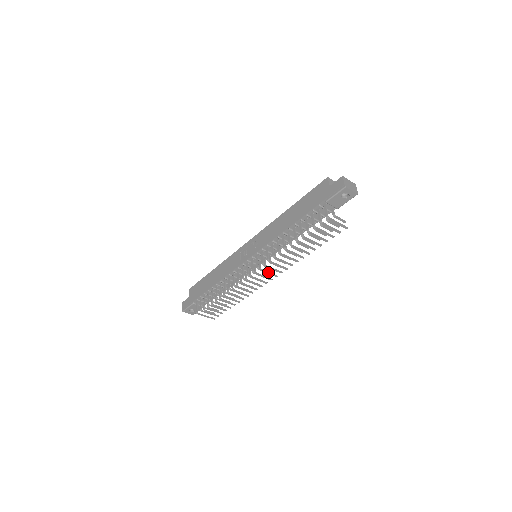
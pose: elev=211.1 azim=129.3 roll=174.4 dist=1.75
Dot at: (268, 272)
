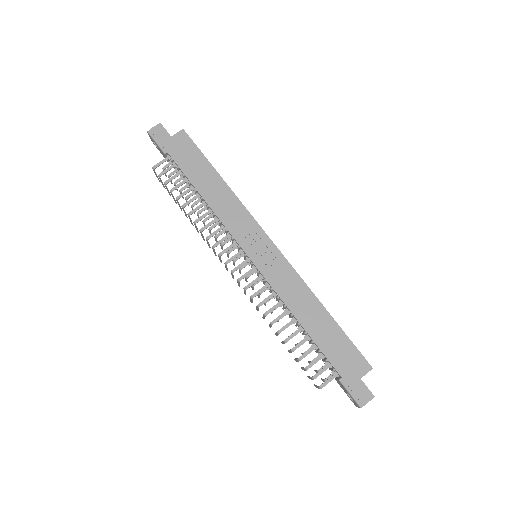
Dot at: occluded
